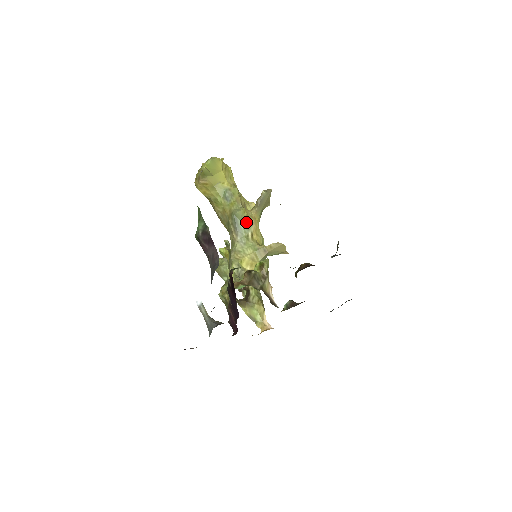
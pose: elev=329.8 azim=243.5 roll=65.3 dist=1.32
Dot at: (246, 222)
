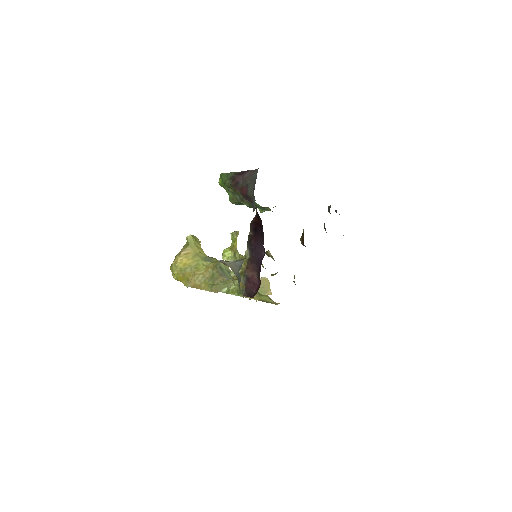
Dot at: (229, 272)
